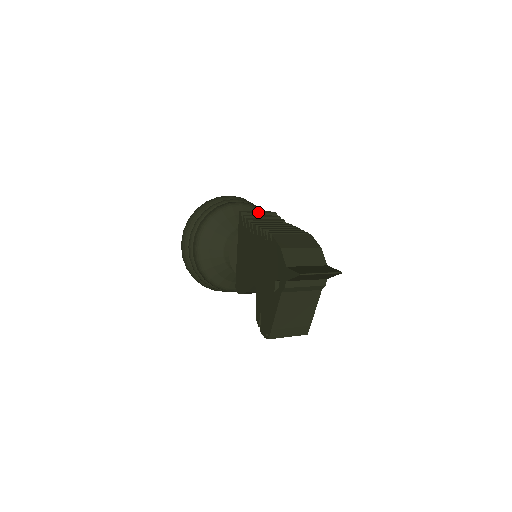
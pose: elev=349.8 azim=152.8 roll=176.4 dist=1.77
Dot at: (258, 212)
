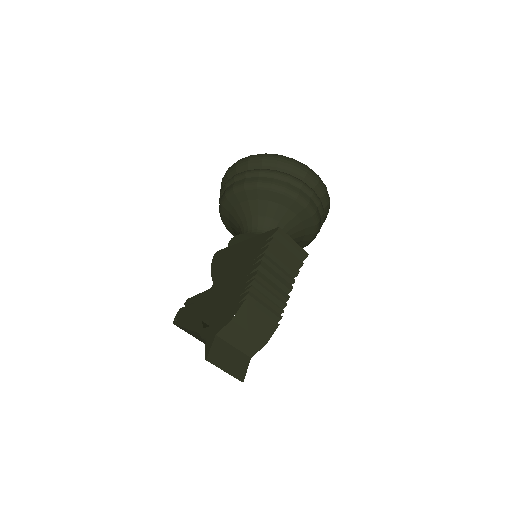
Dot at: (292, 243)
